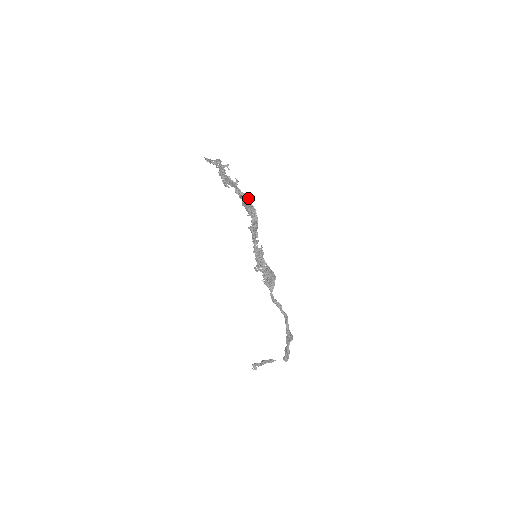
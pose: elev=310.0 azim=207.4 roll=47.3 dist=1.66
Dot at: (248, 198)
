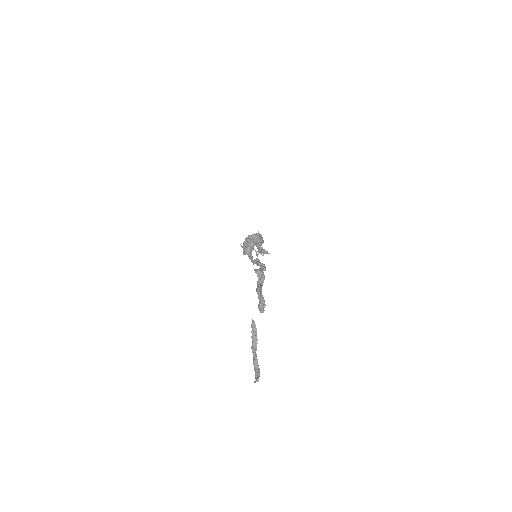
Dot at: occluded
